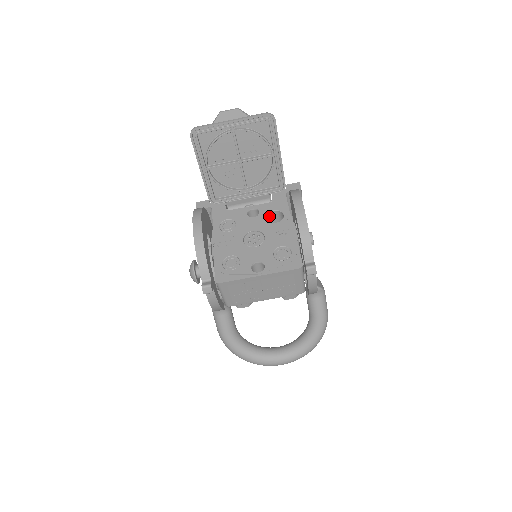
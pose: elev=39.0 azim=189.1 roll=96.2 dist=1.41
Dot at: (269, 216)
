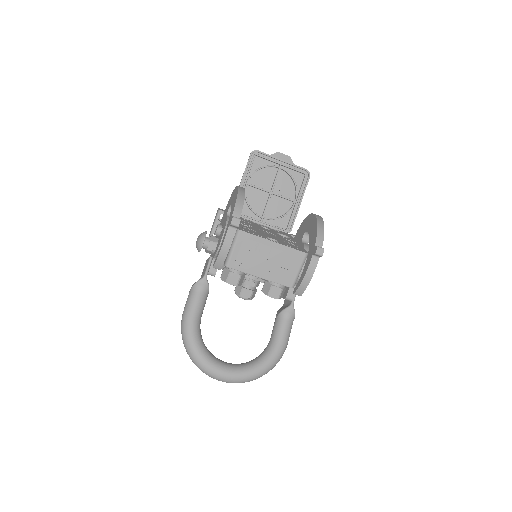
Dot at: occluded
